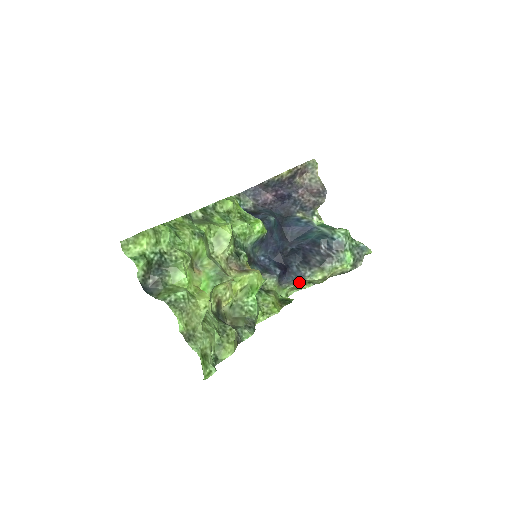
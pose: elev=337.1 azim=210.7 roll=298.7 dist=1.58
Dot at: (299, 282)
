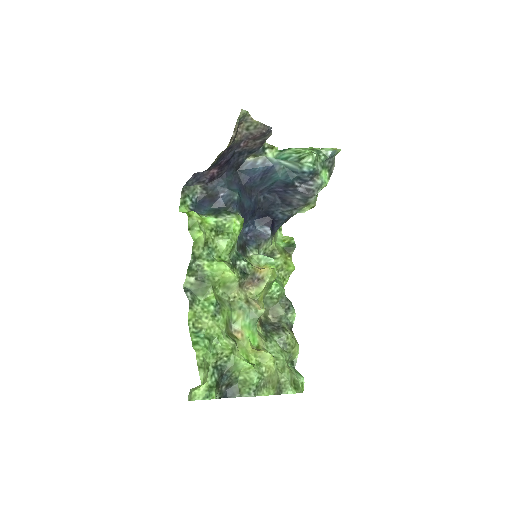
Dot at: occluded
